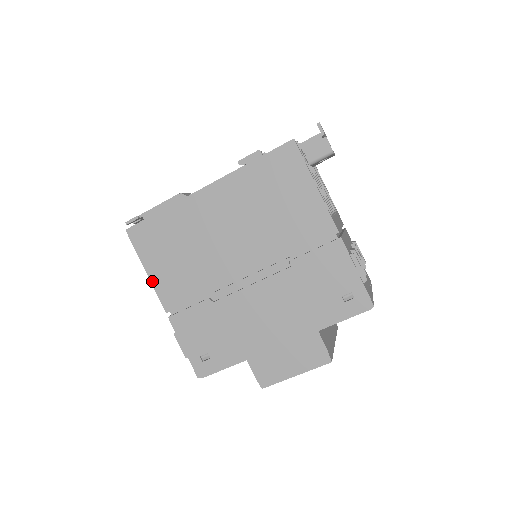
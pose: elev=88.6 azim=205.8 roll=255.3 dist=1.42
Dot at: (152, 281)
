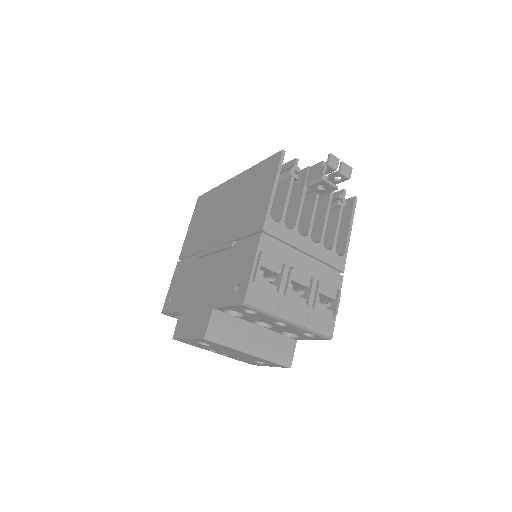
Dot at: (187, 235)
